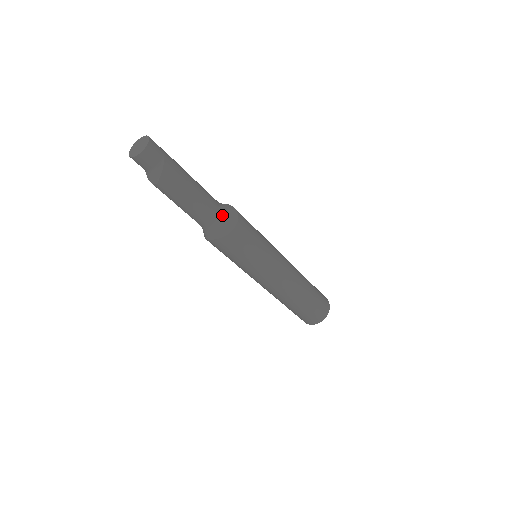
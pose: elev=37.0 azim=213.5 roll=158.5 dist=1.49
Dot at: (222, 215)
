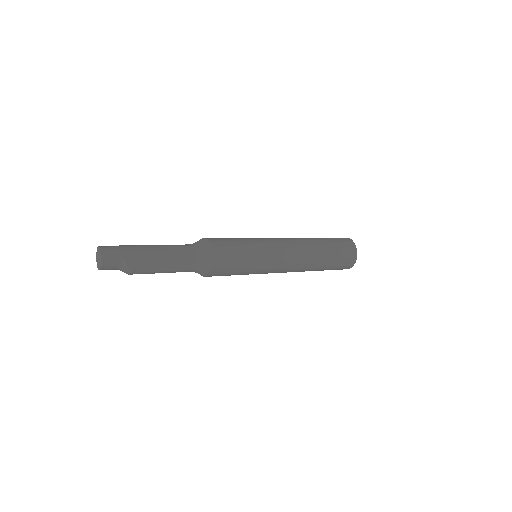
Dot at: (199, 253)
